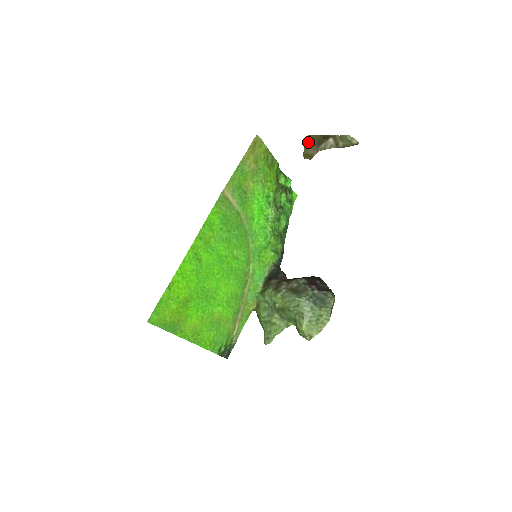
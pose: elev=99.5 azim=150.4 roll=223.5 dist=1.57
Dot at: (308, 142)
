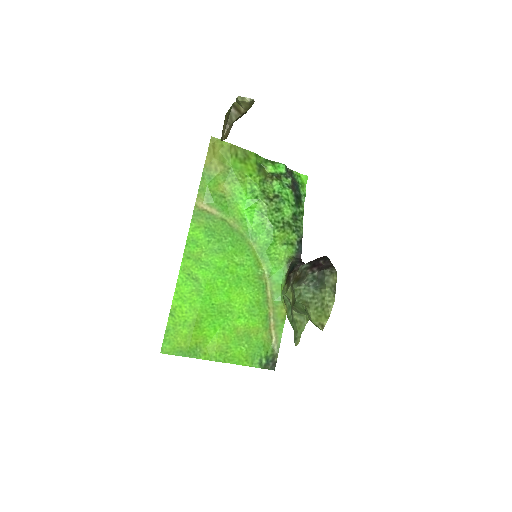
Dot at: (224, 122)
